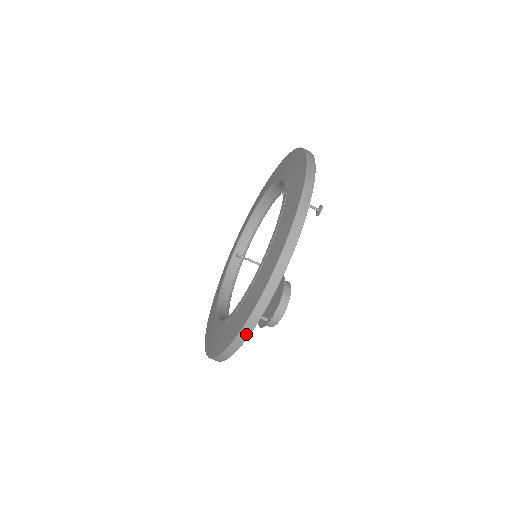
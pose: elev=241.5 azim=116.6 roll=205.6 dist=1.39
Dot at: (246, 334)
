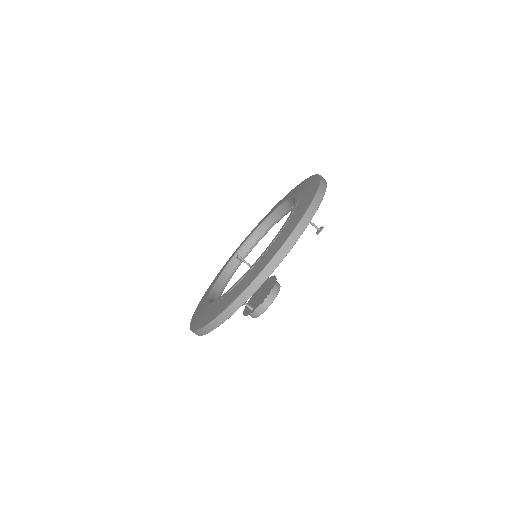
Dot at: (234, 309)
